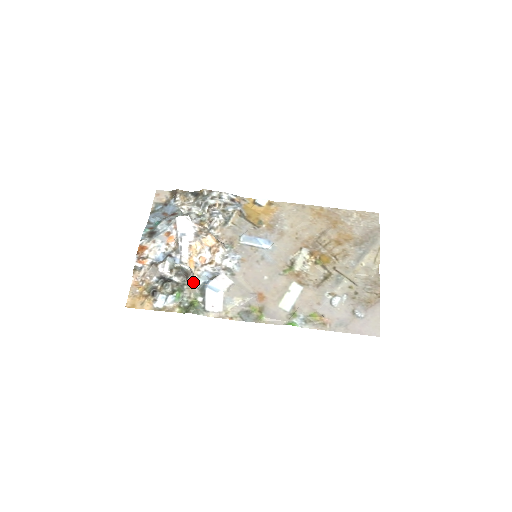
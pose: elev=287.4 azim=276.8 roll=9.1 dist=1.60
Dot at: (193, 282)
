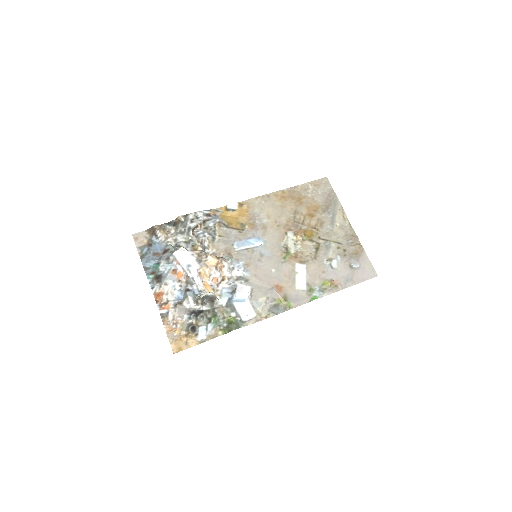
Dot at: (219, 303)
